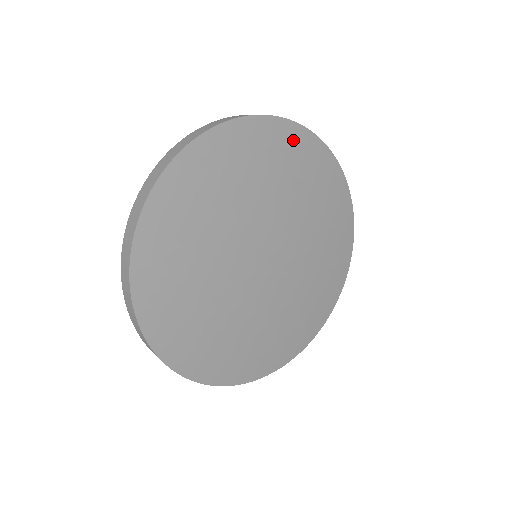
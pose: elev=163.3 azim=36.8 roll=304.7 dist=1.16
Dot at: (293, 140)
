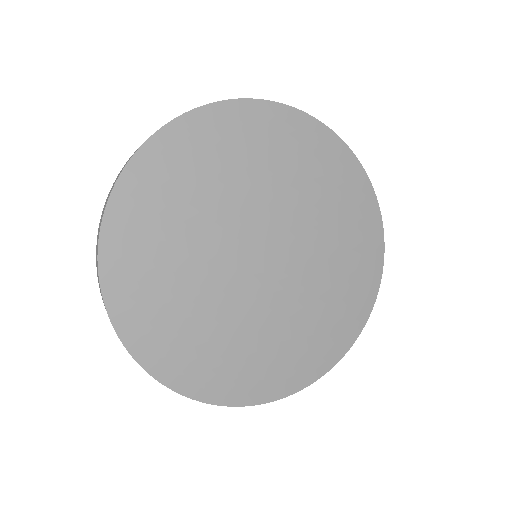
Dot at: (256, 119)
